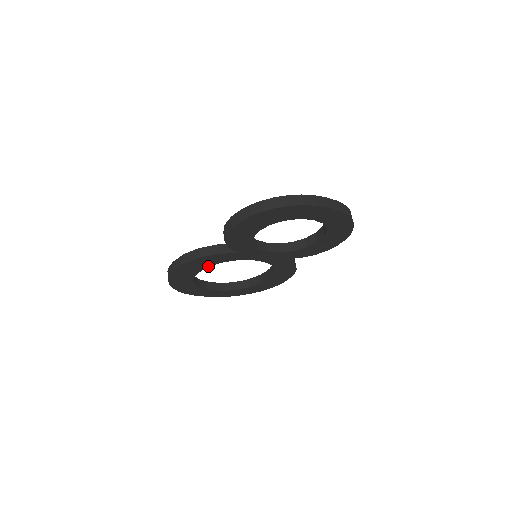
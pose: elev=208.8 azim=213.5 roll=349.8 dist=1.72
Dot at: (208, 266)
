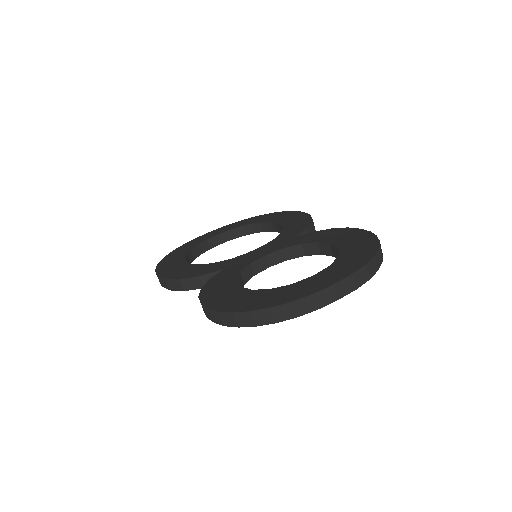
Dot at: occluded
